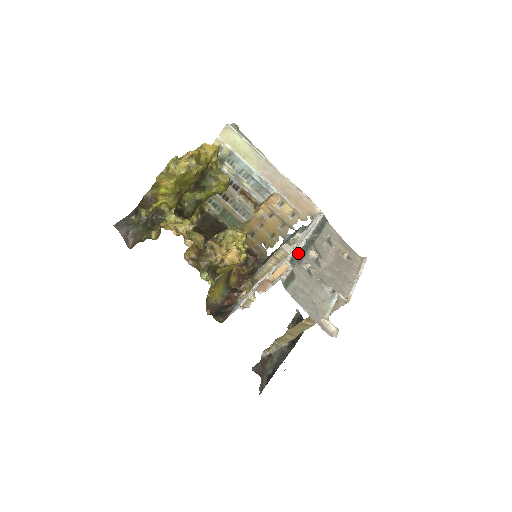
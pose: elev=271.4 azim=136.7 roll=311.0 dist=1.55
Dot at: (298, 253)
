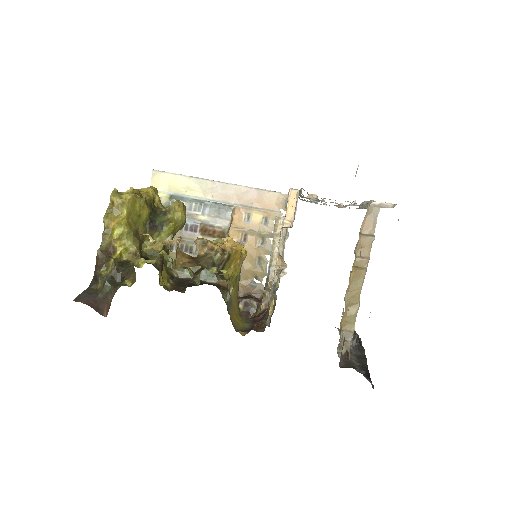
Dot at: occluded
